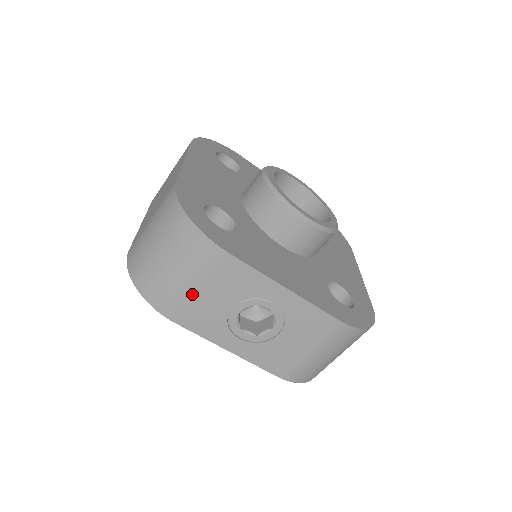
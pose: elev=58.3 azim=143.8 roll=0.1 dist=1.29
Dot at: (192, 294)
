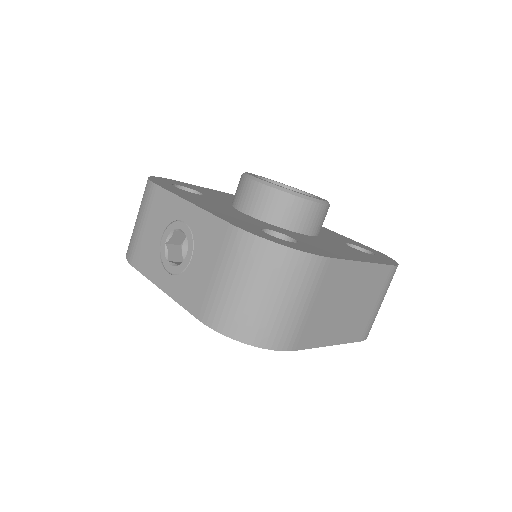
Dot at: (141, 233)
